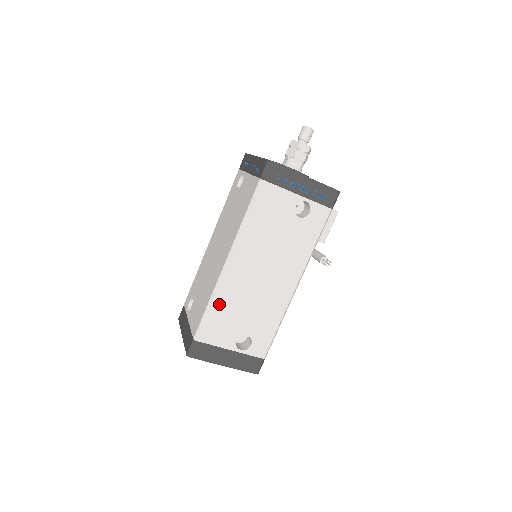
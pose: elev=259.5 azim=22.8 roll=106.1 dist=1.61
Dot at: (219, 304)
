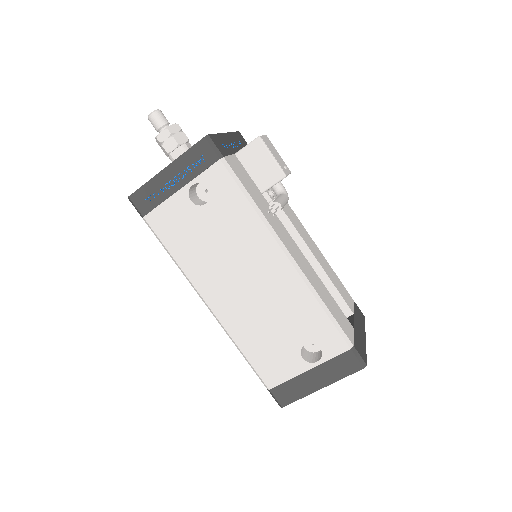
Dot at: (246, 344)
